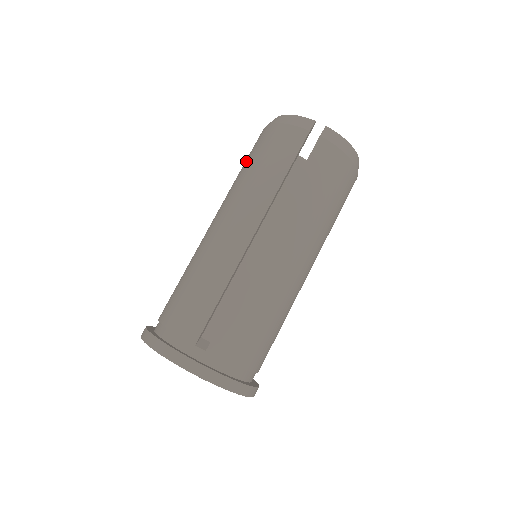
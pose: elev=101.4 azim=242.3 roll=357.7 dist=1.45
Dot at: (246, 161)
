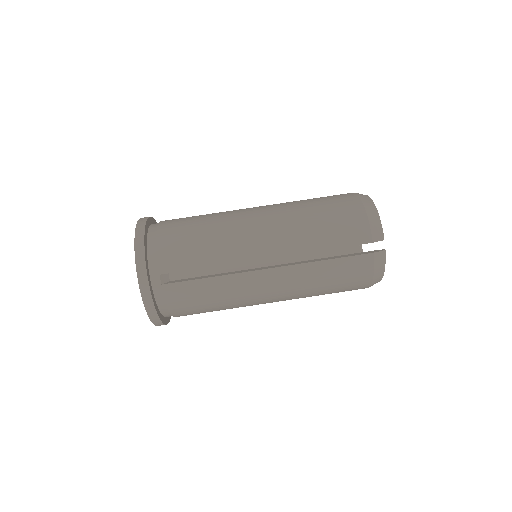
Dot at: (321, 202)
